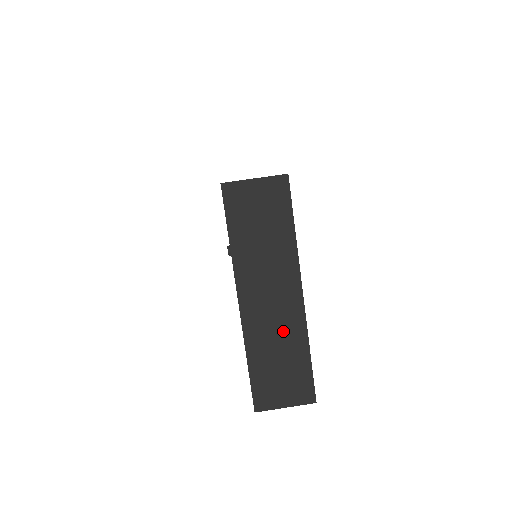
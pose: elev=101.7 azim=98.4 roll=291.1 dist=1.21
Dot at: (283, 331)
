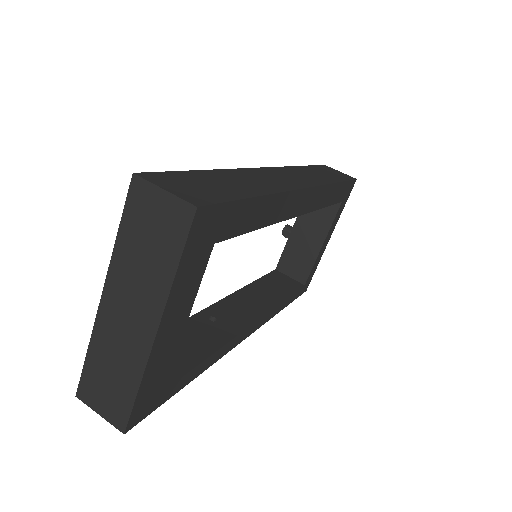
Dot at: (125, 352)
